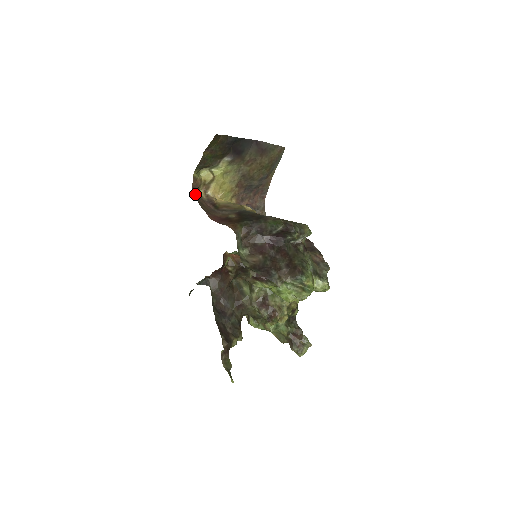
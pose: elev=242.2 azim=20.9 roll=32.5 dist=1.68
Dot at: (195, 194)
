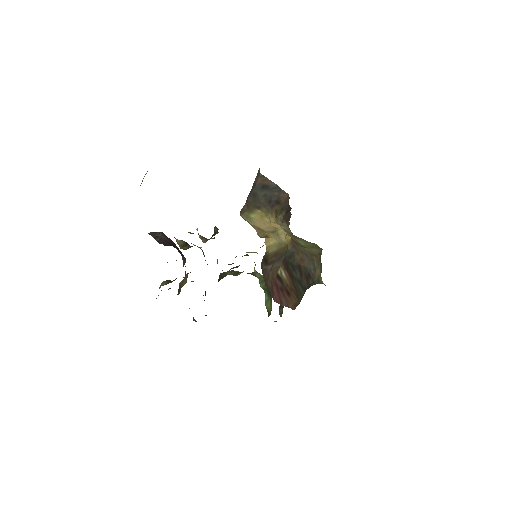
Dot at: occluded
